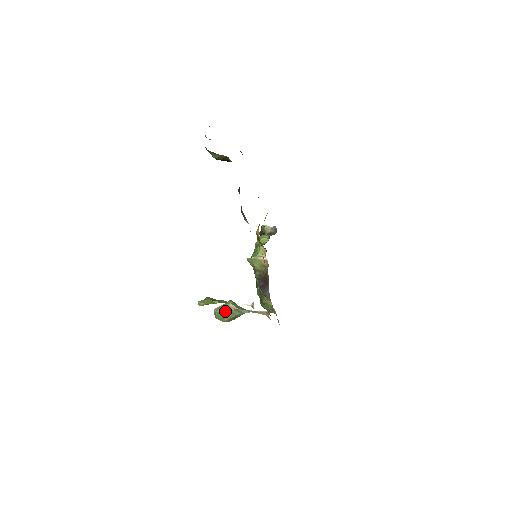
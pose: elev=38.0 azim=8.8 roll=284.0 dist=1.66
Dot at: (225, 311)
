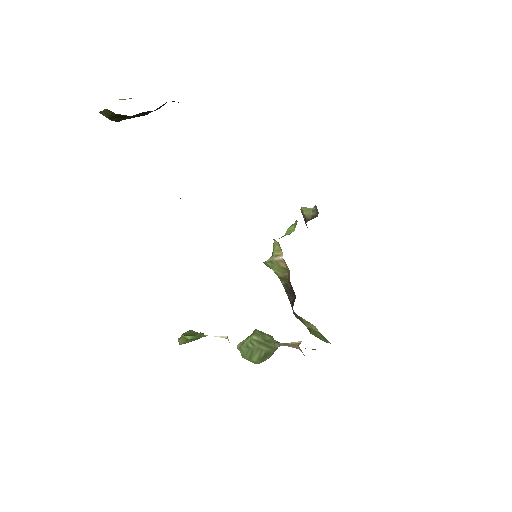
Dot at: (249, 347)
